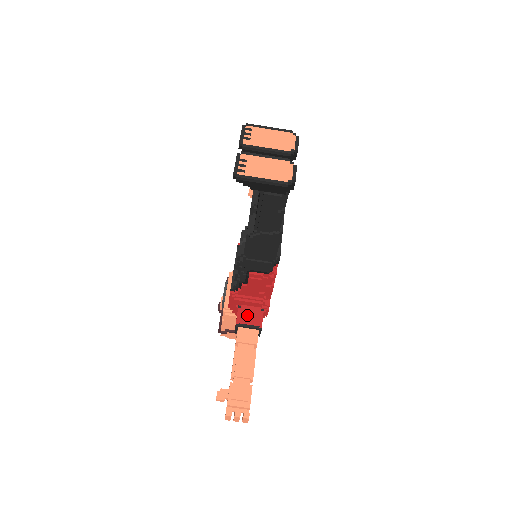
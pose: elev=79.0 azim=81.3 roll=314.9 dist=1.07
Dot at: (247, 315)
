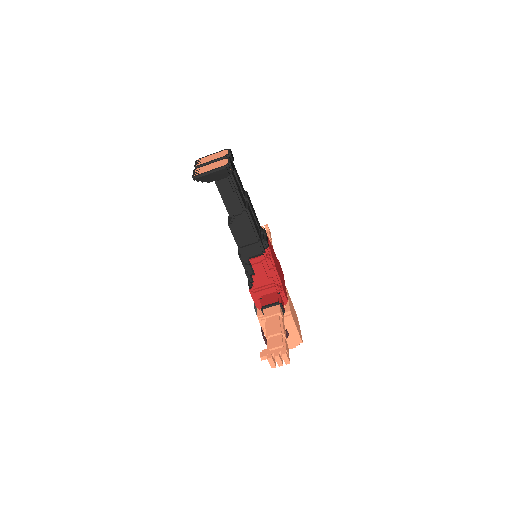
Dot at: (267, 299)
